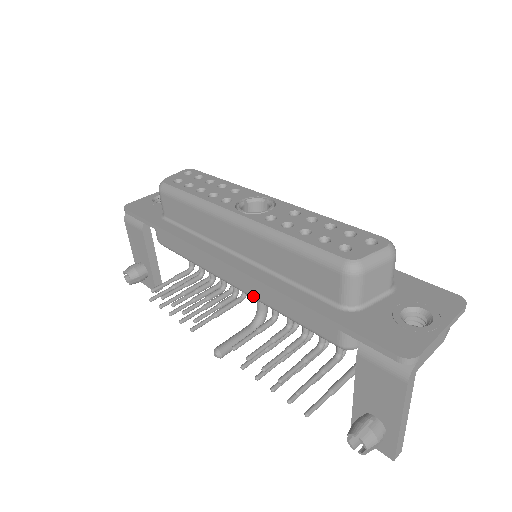
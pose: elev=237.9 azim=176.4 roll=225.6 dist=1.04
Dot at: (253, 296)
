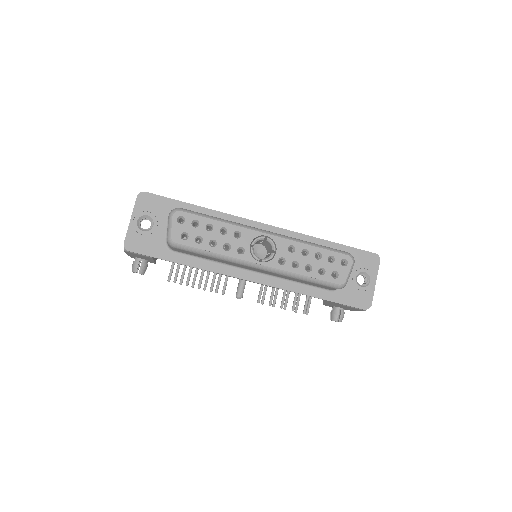
Dot at: occluded
